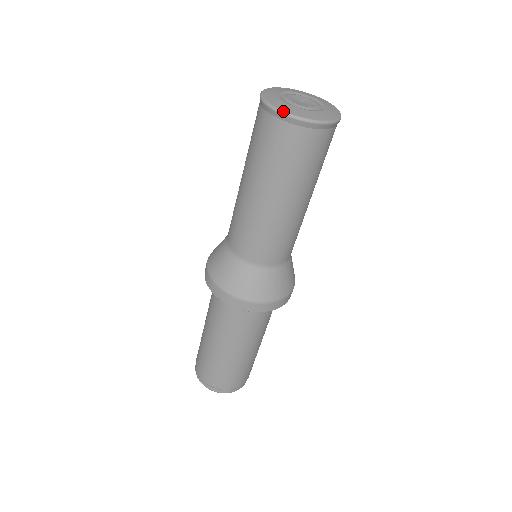
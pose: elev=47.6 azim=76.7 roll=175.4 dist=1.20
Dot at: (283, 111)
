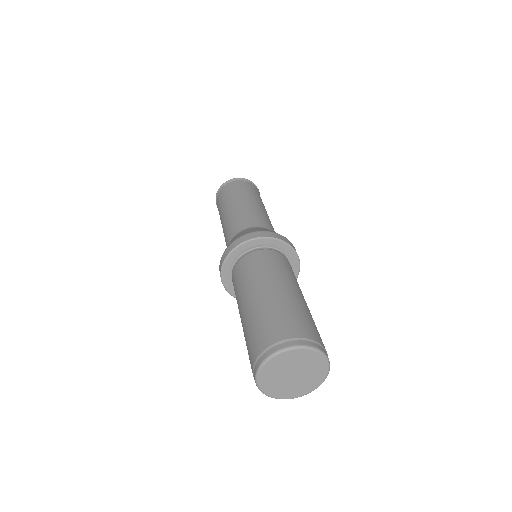
Dot at: (223, 184)
